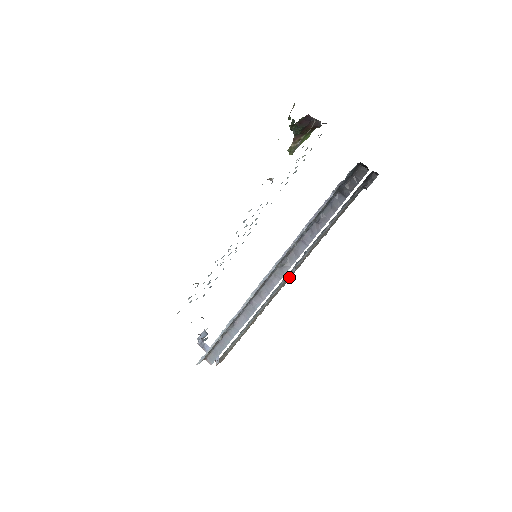
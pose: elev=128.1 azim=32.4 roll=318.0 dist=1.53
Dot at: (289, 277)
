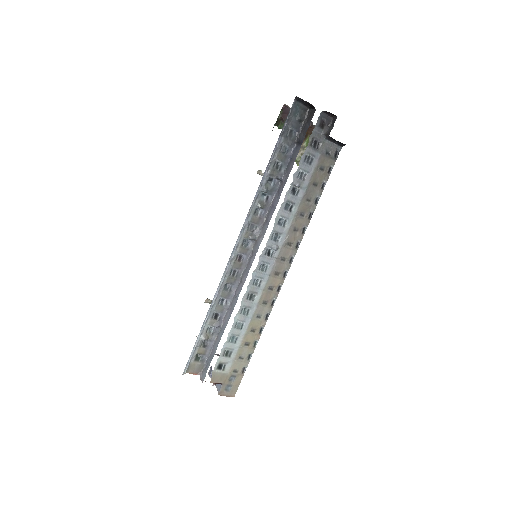
Dot at: (282, 267)
